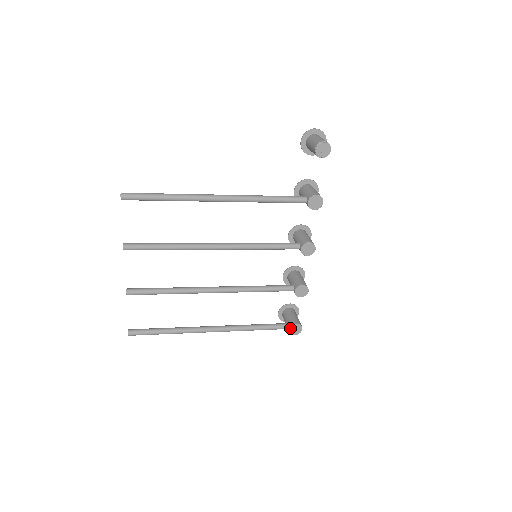
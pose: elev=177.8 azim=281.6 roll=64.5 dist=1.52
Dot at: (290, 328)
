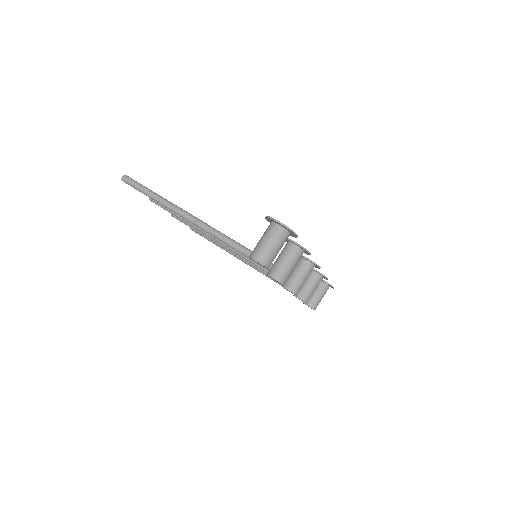
Dot at: (303, 303)
